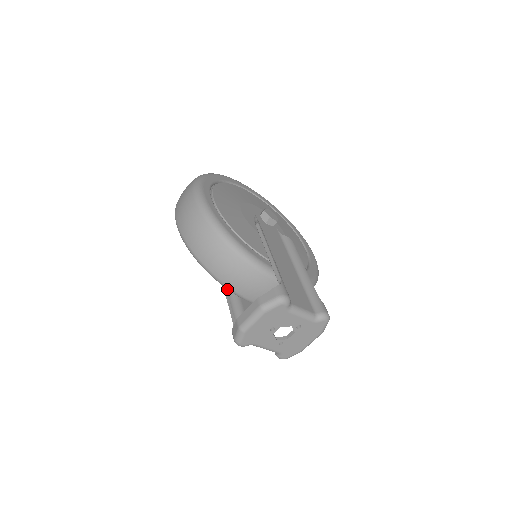
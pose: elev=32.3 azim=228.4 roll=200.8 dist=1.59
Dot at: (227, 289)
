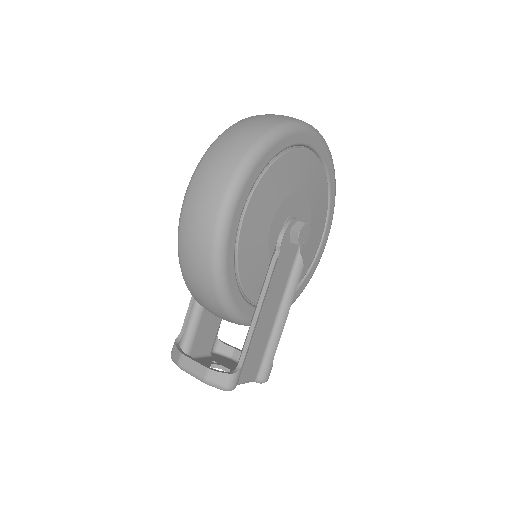
Dot at: occluded
